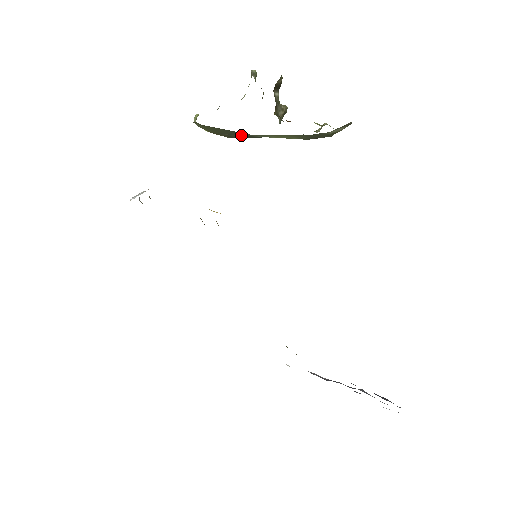
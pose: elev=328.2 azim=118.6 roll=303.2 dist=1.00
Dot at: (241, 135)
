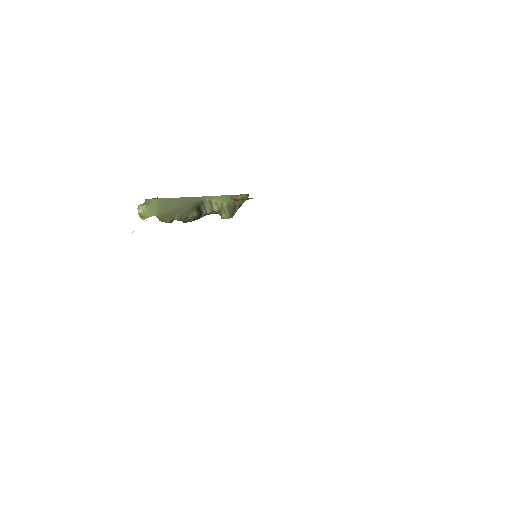
Dot at: (190, 203)
